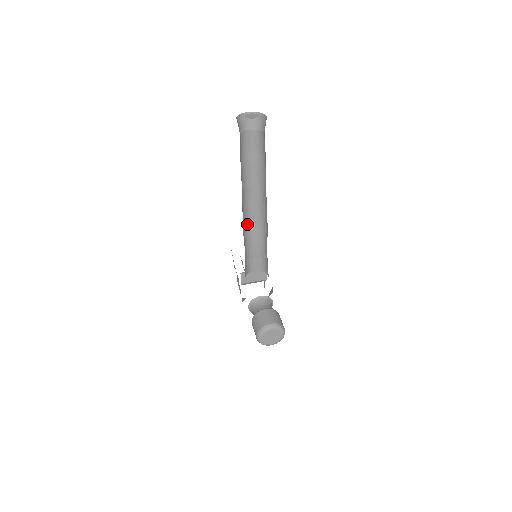
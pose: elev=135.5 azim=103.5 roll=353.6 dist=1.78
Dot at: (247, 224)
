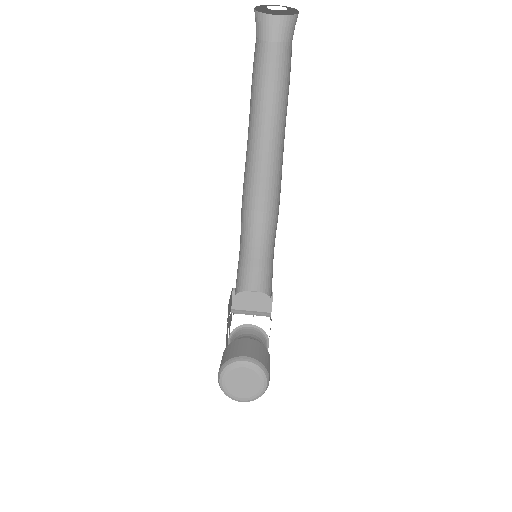
Dot at: (252, 202)
